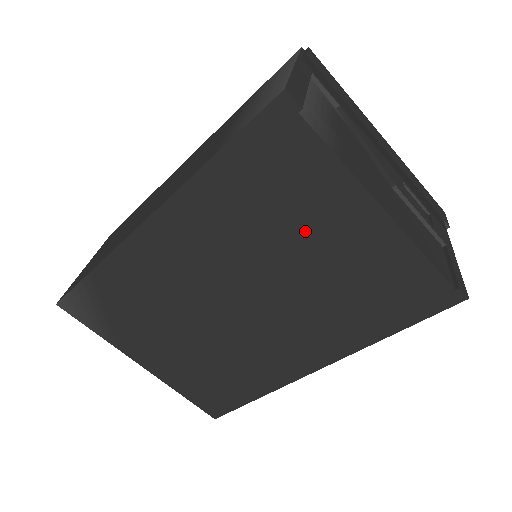
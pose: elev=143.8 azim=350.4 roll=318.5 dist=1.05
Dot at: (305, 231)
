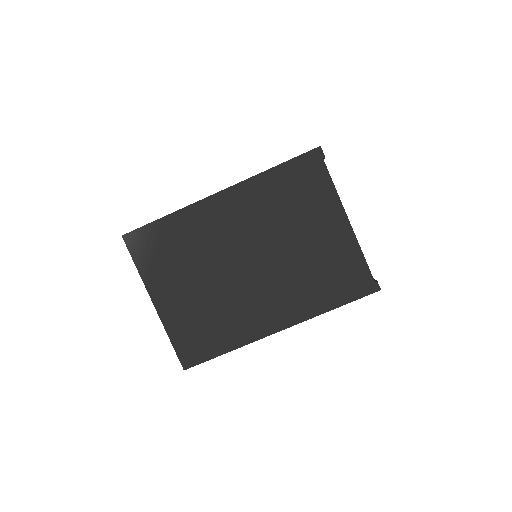
Dot at: (305, 223)
